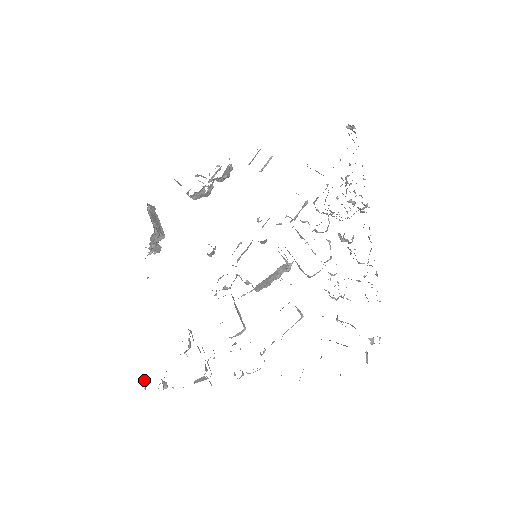
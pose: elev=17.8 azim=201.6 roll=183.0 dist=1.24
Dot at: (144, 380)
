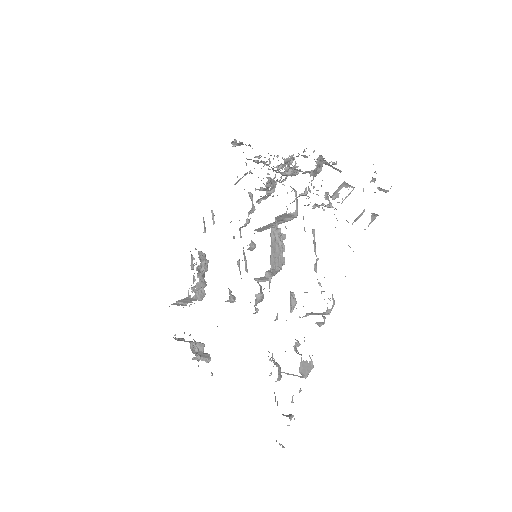
Dot at: occluded
